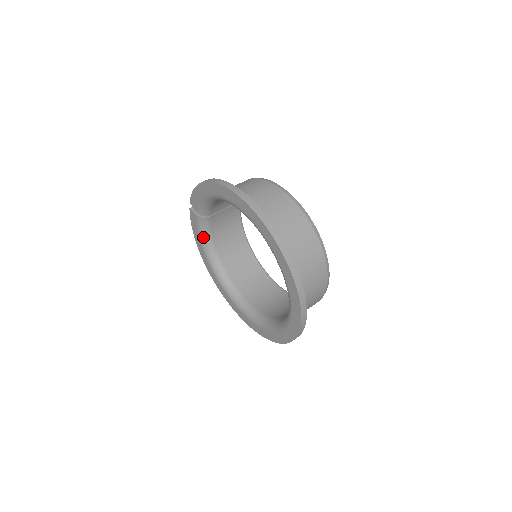
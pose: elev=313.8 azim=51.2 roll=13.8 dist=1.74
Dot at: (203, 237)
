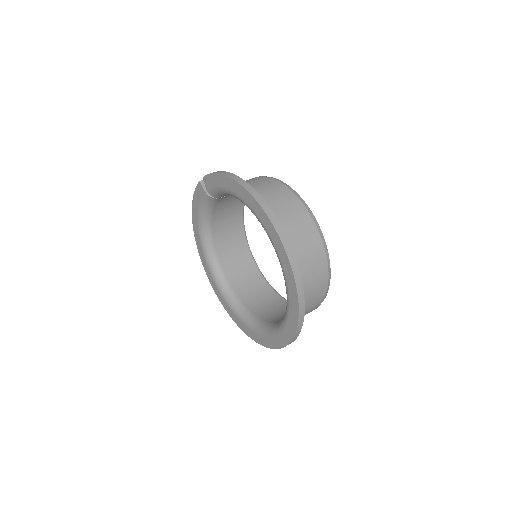
Dot at: (203, 211)
